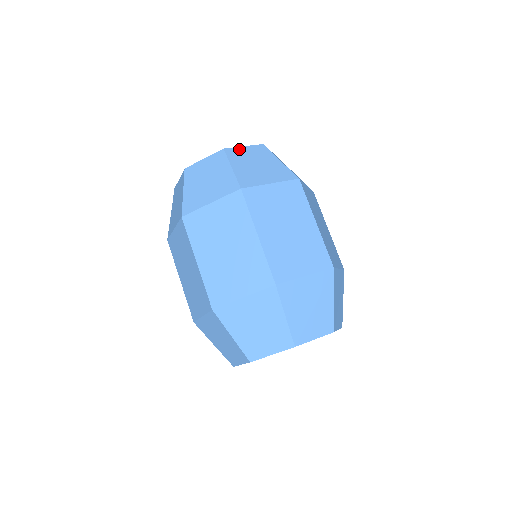
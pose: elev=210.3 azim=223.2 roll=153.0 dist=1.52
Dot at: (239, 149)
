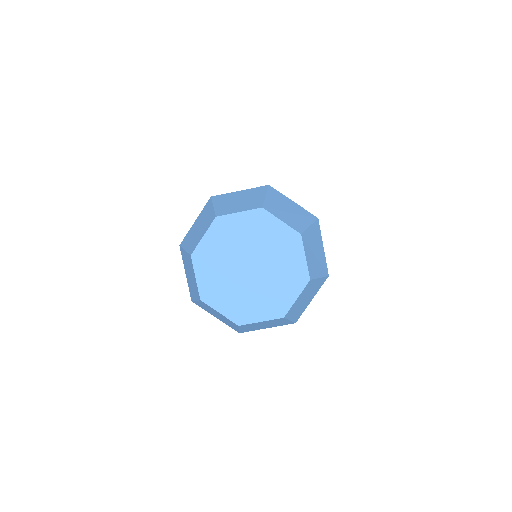
Dot at: occluded
